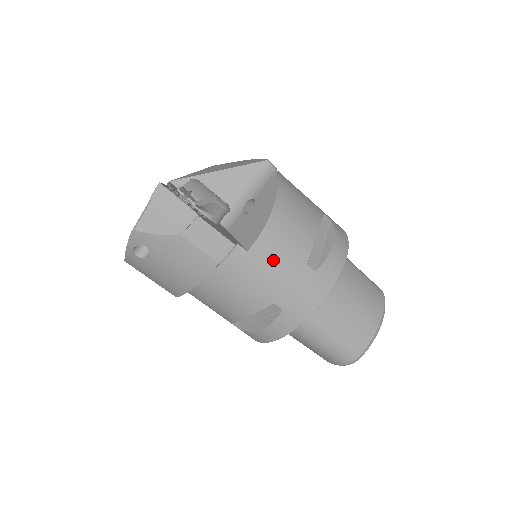
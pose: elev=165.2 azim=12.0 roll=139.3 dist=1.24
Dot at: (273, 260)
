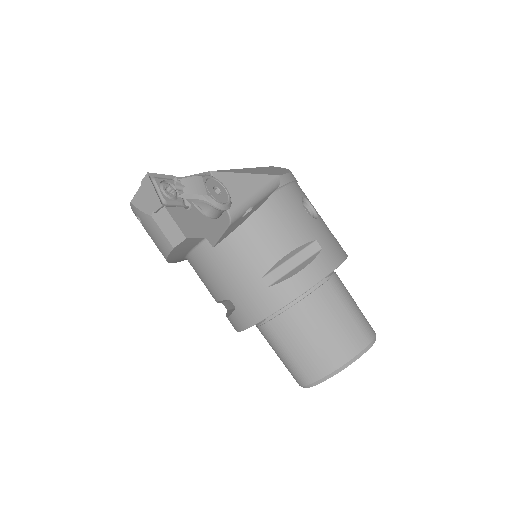
Dot at: (232, 263)
